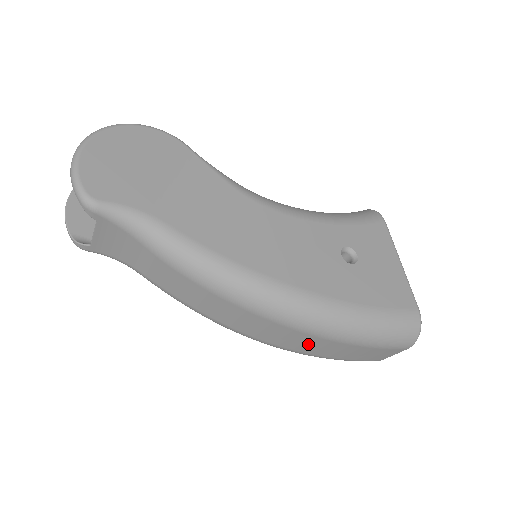
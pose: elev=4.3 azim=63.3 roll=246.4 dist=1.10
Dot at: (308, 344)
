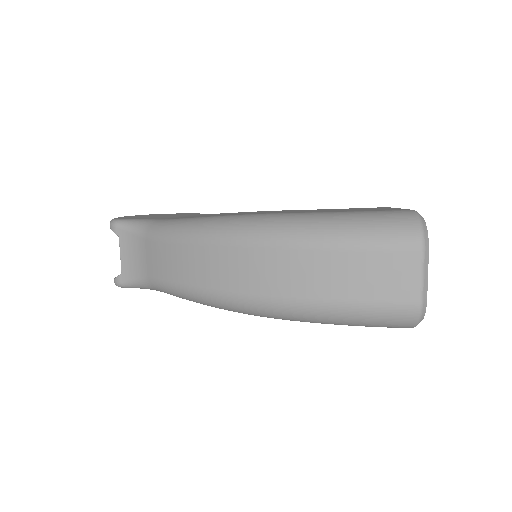
Dot at: (289, 272)
